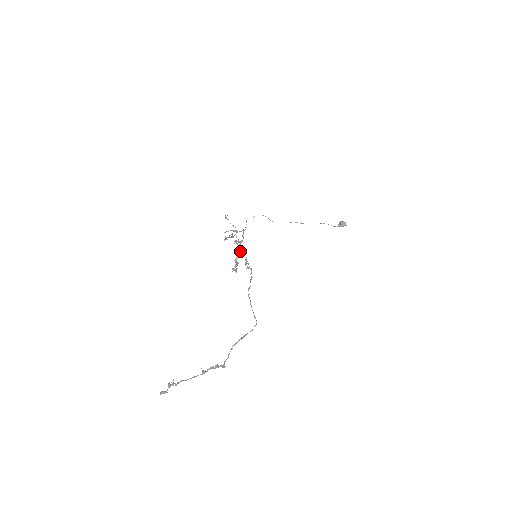
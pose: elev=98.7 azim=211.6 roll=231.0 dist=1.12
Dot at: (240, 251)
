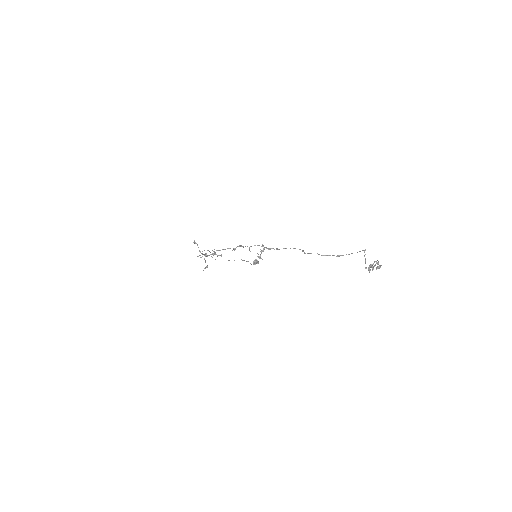
Dot at: (249, 248)
